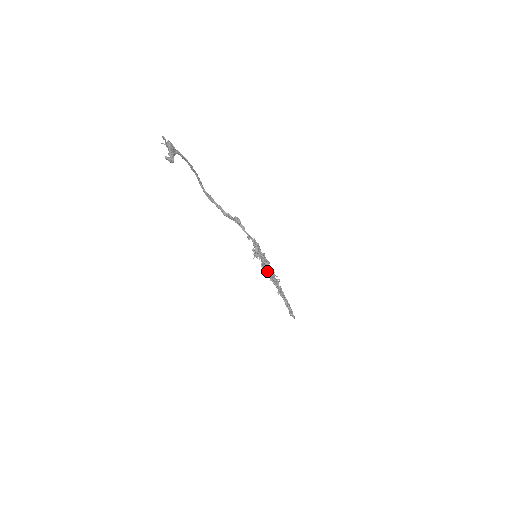
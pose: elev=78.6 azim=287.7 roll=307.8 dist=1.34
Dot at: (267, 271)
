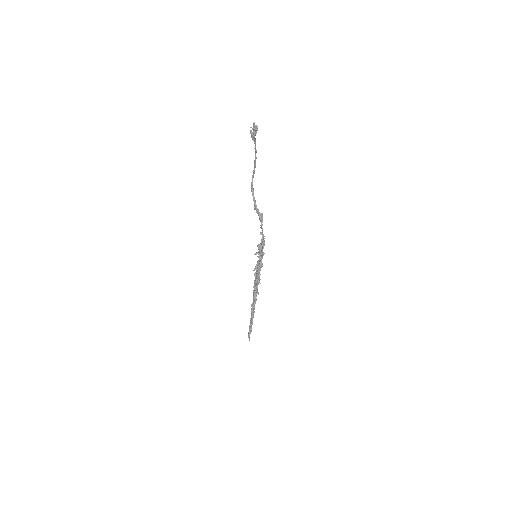
Dot at: (256, 275)
